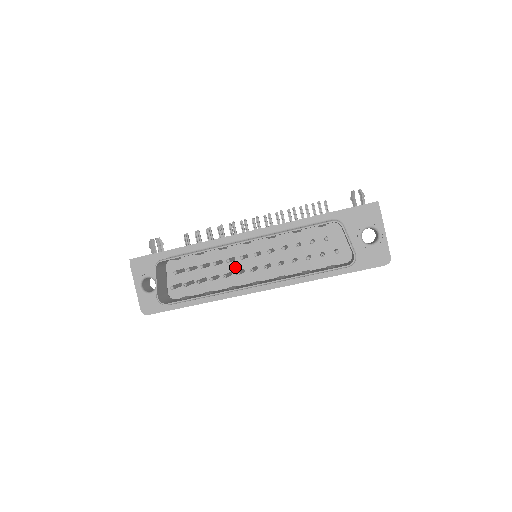
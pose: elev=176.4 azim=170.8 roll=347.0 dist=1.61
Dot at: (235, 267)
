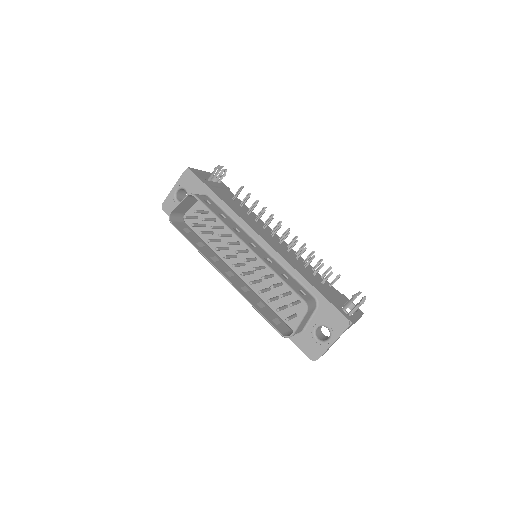
Dot at: (234, 248)
